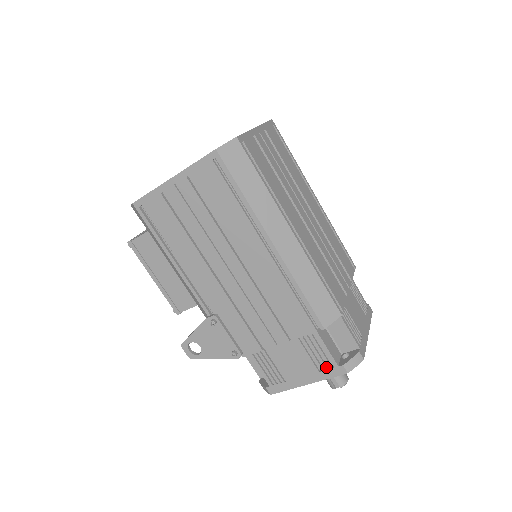
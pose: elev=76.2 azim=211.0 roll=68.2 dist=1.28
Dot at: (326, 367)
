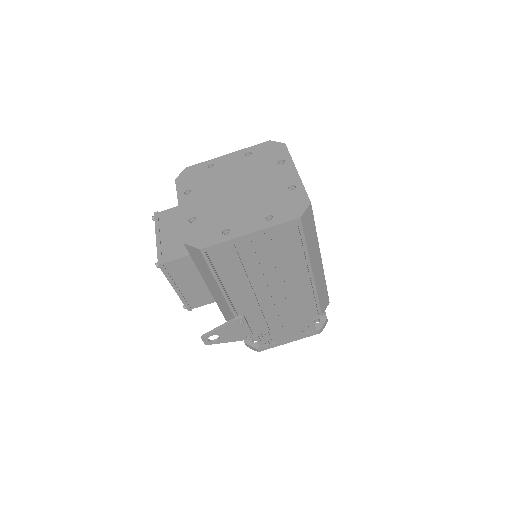
Dot at: (308, 332)
